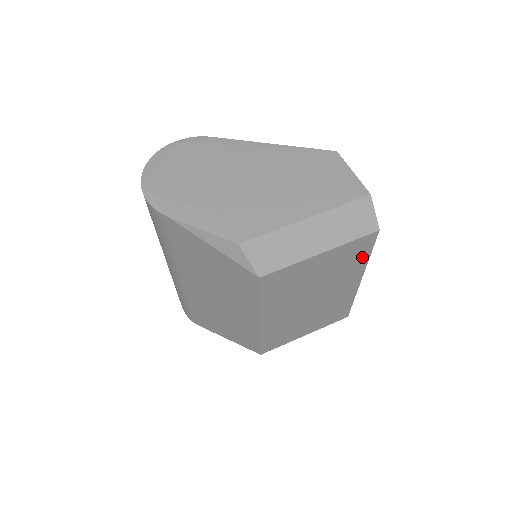
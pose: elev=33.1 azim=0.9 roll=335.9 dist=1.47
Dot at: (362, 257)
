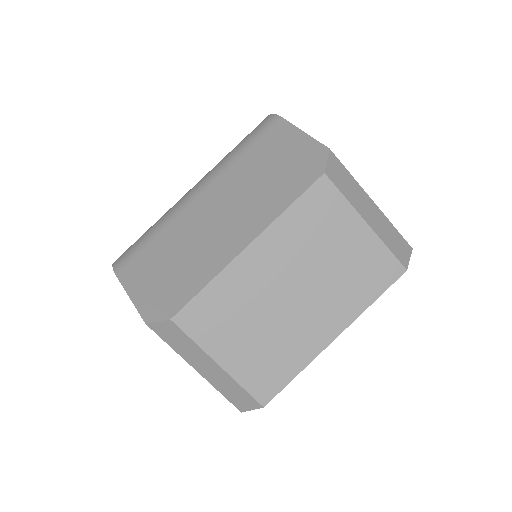
Dot at: (370, 292)
